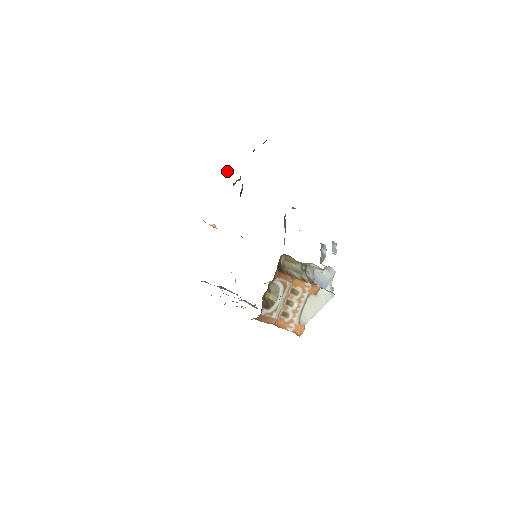
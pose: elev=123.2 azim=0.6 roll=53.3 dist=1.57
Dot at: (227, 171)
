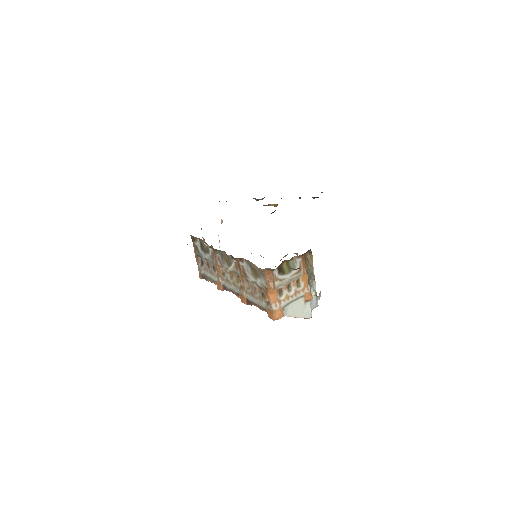
Dot at: occluded
